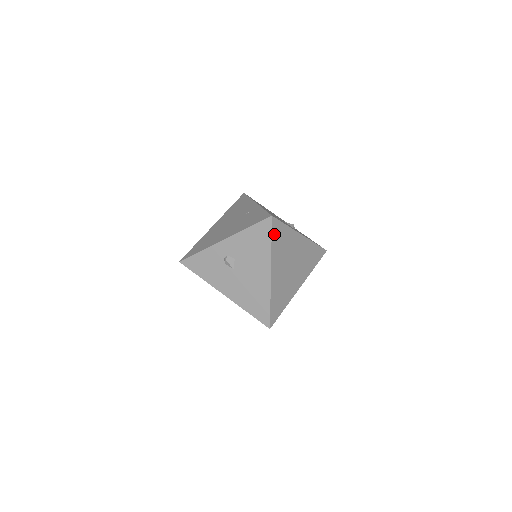
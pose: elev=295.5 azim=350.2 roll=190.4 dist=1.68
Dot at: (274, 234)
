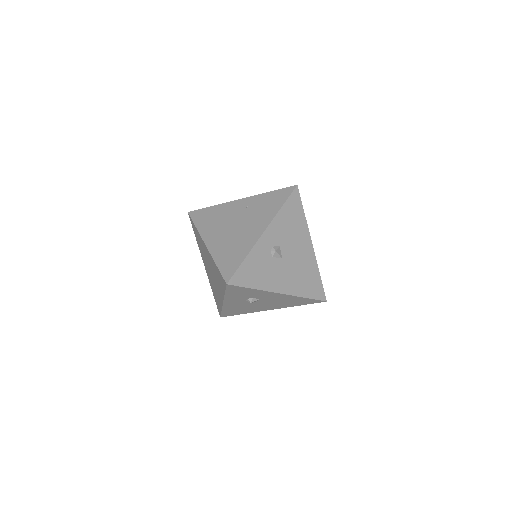
Dot at: (300, 204)
